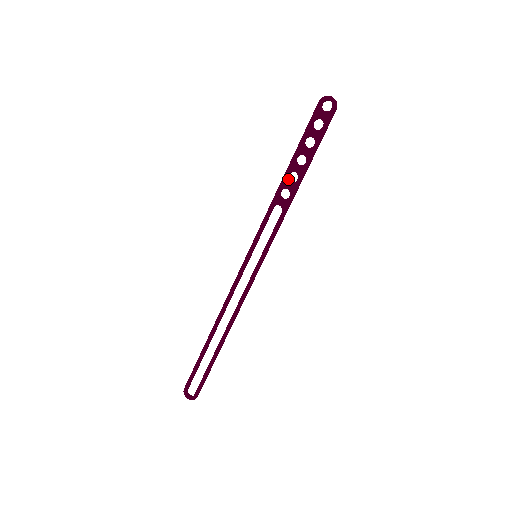
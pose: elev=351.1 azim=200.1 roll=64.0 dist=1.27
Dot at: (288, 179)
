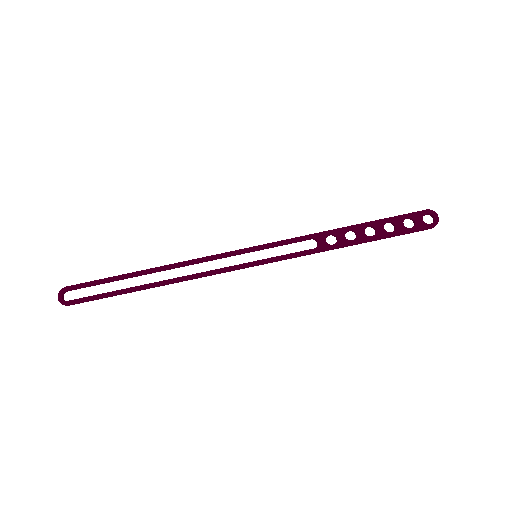
Dot at: (346, 232)
